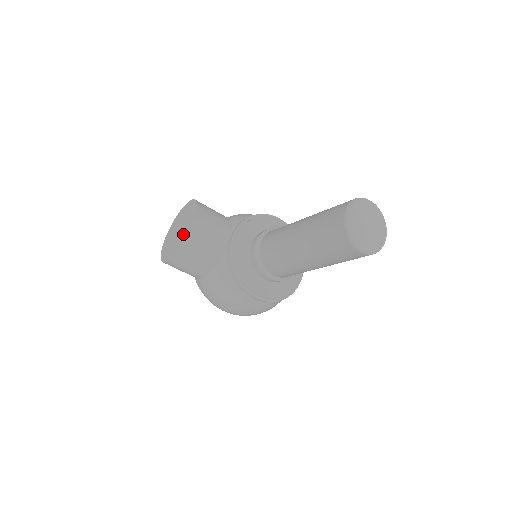
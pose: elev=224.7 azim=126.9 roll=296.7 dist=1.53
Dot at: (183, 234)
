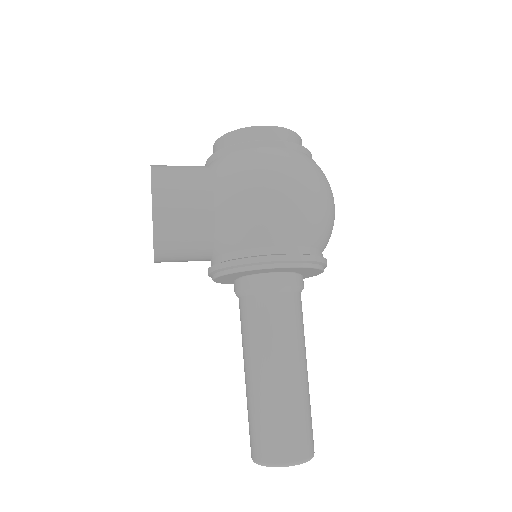
Dot at: occluded
